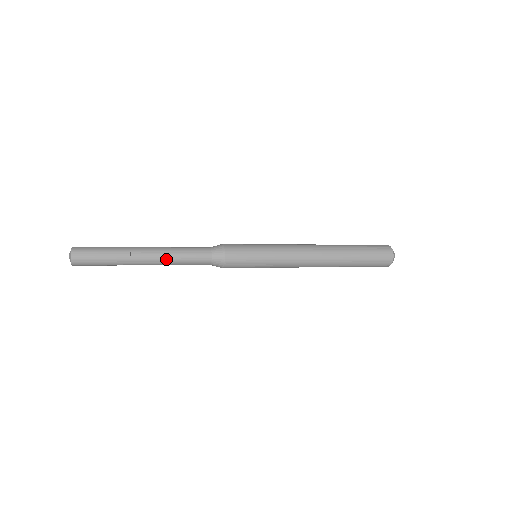
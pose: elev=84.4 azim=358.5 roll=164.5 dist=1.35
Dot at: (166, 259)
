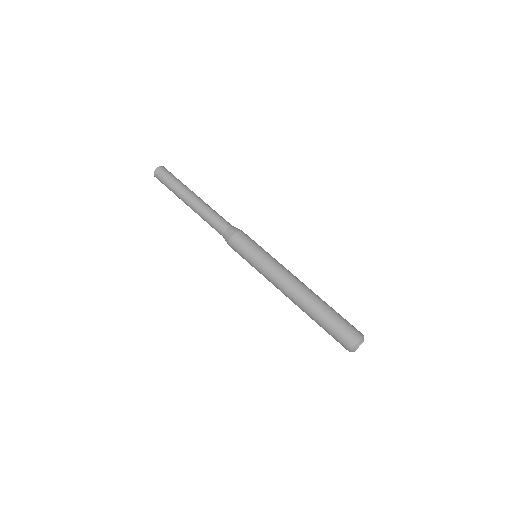
Dot at: (203, 207)
